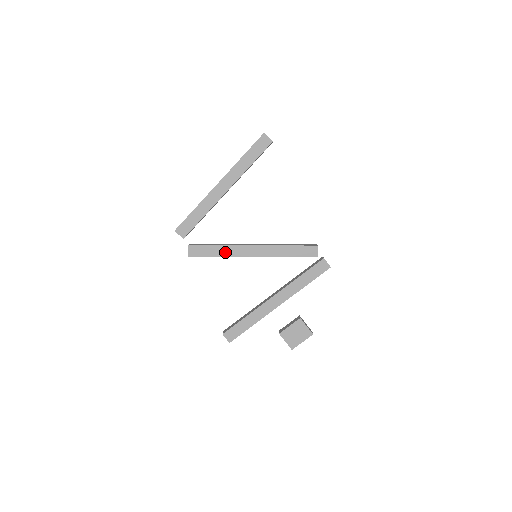
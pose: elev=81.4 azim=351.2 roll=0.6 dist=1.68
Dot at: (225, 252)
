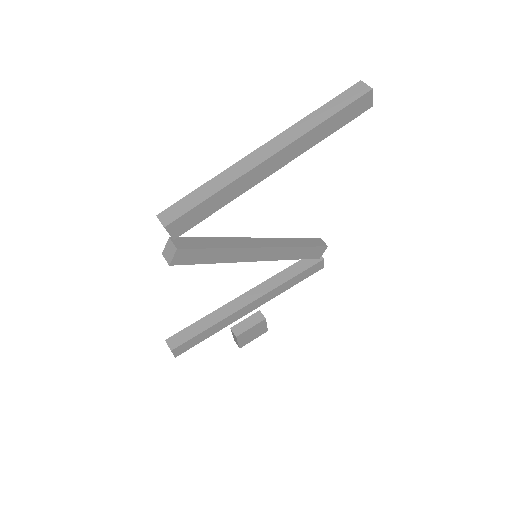
Dot at: (226, 257)
